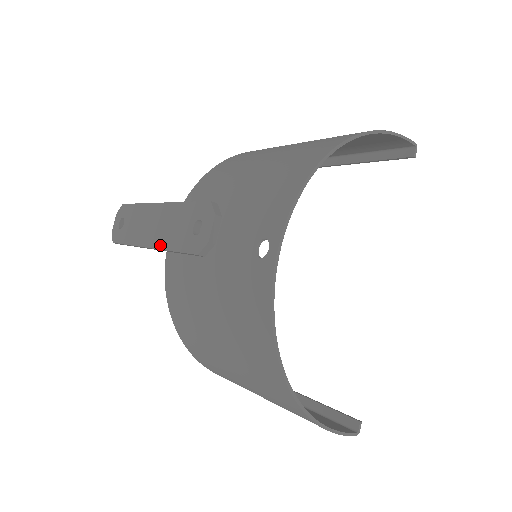
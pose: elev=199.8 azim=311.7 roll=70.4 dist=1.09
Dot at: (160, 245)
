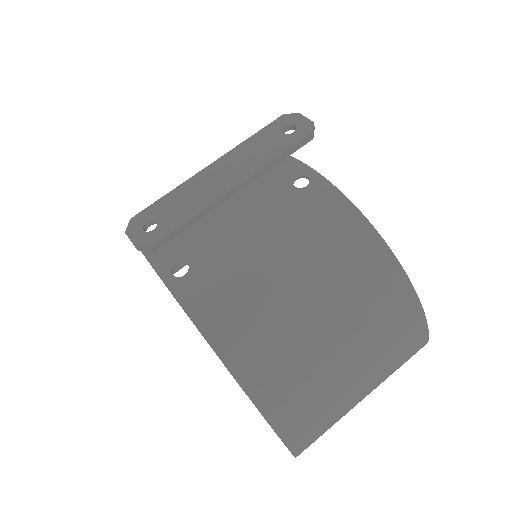
Dot at: (253, 171)
